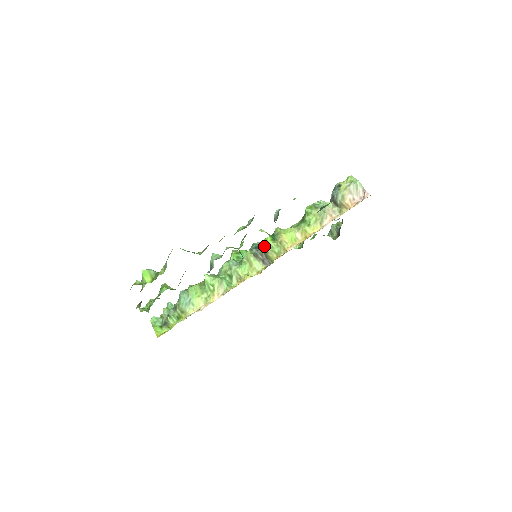
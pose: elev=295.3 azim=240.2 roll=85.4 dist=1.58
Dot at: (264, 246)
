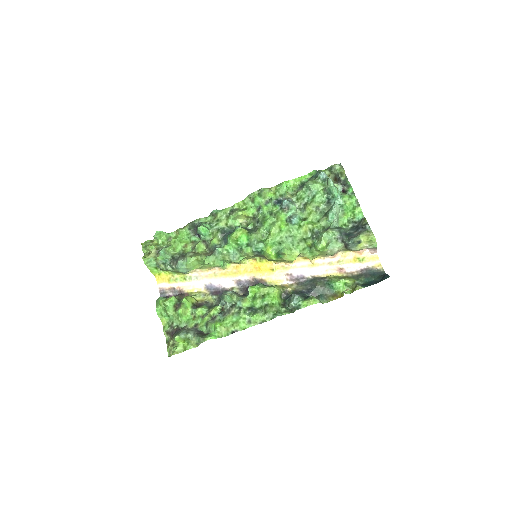
Dot at: (267, 258)
